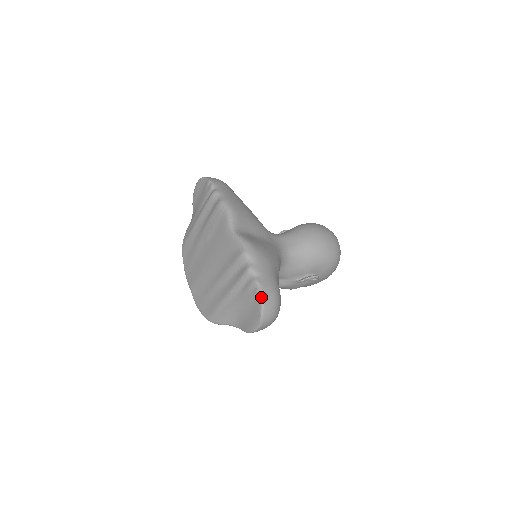
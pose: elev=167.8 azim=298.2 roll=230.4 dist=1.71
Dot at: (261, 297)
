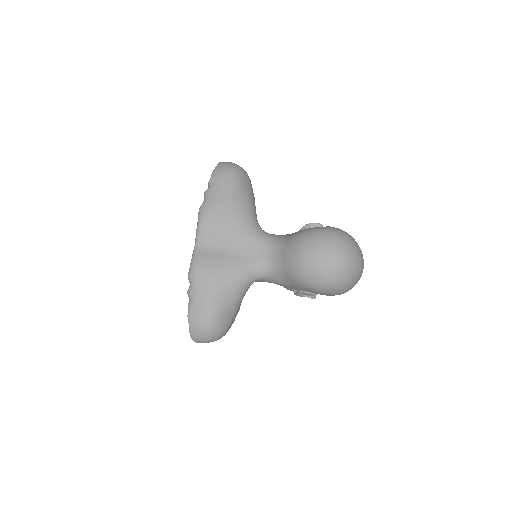
Dot at: (188, 322)
